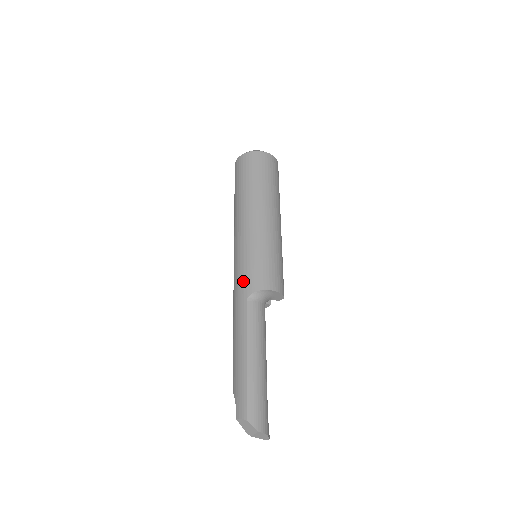
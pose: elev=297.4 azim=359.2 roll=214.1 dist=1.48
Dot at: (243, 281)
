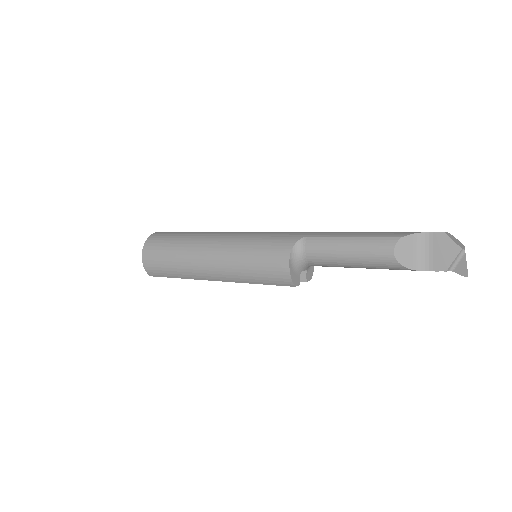
Dot at: occluded
